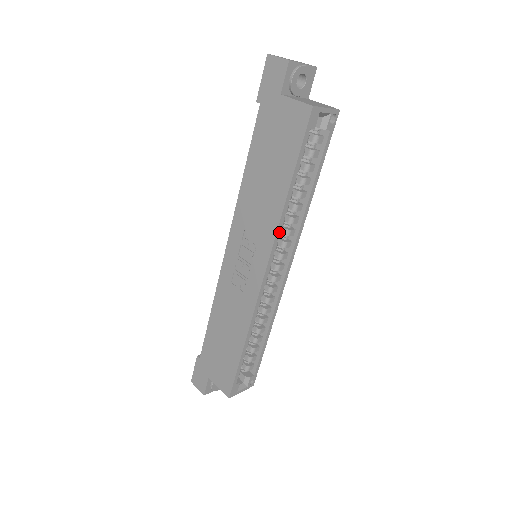
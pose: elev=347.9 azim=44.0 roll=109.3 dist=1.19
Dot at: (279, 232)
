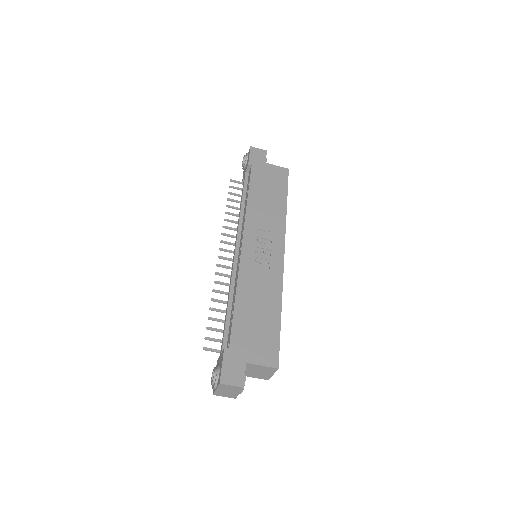
Dot at: (285, 228)
